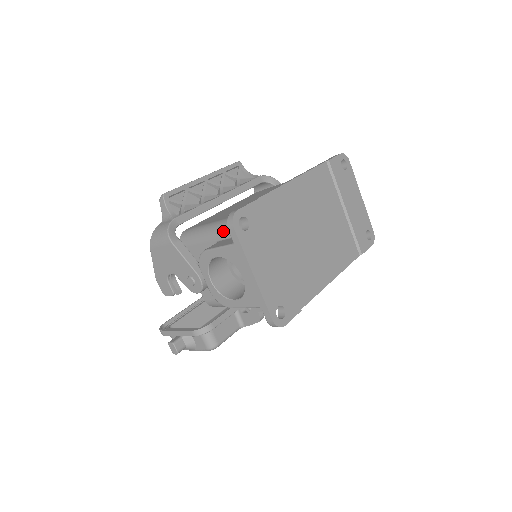
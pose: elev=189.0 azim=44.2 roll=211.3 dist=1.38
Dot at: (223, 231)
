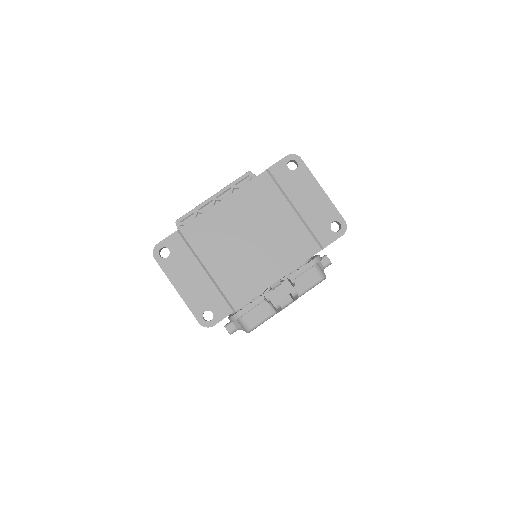
Dot at: occluded
